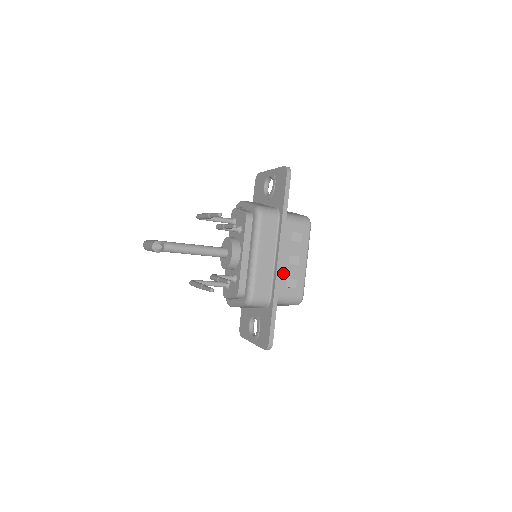
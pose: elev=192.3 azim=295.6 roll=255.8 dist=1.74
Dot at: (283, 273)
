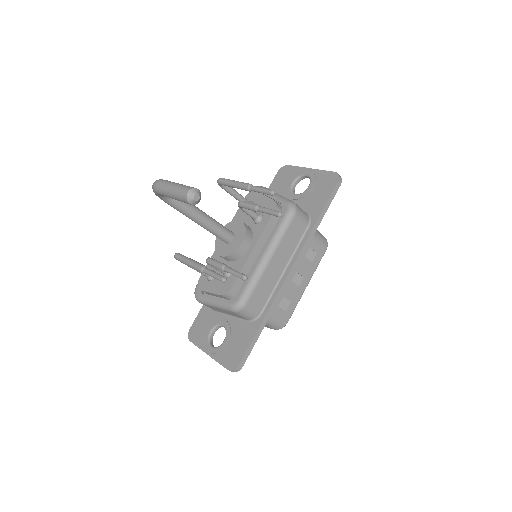
Dot at: occluded
